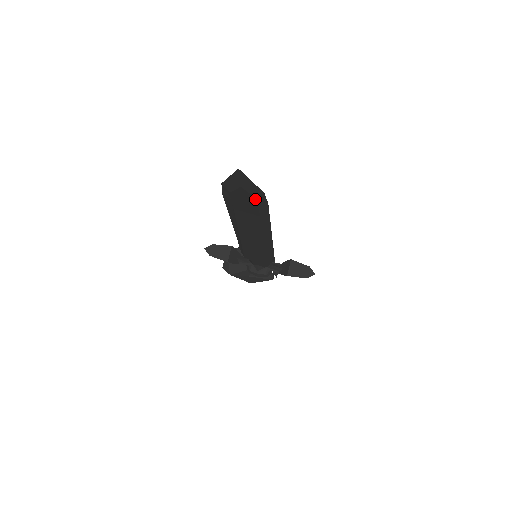
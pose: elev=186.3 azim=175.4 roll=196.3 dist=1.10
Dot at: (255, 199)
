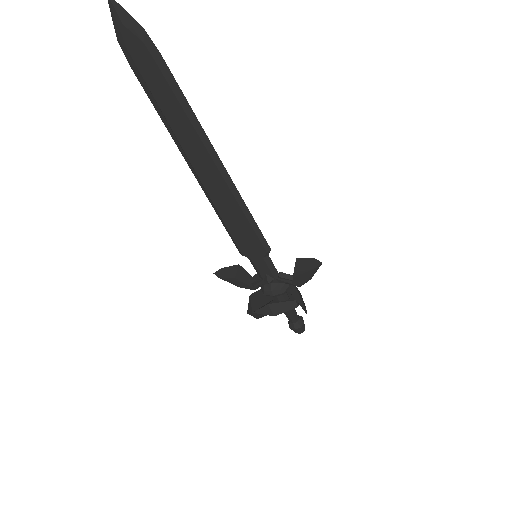
Dot at: (145, 47)
